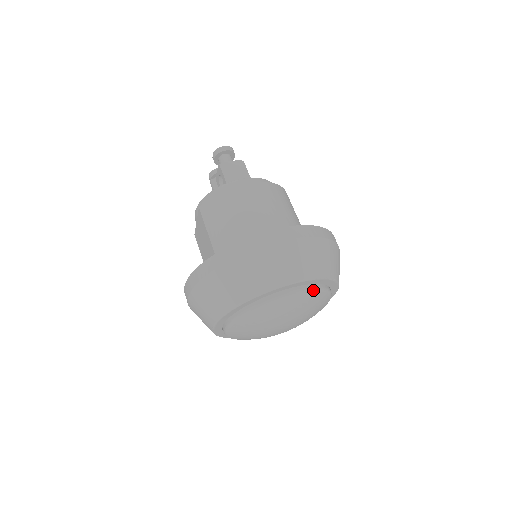
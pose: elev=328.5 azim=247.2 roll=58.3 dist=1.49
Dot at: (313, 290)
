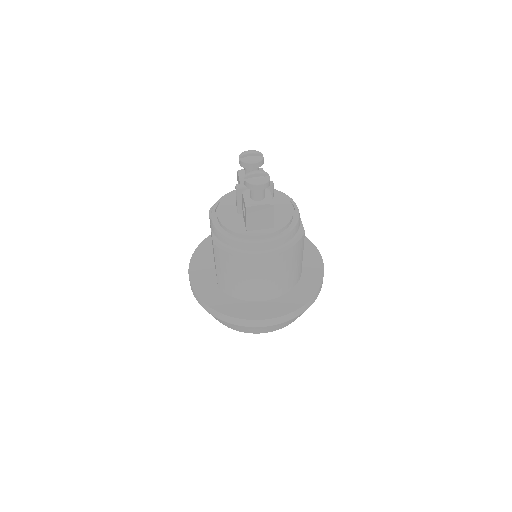
Dot at: occluded
